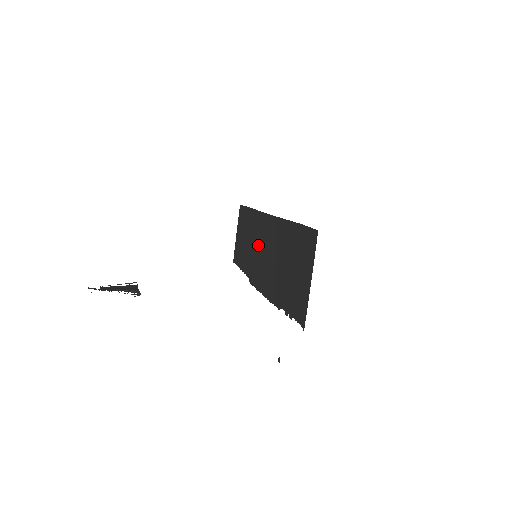
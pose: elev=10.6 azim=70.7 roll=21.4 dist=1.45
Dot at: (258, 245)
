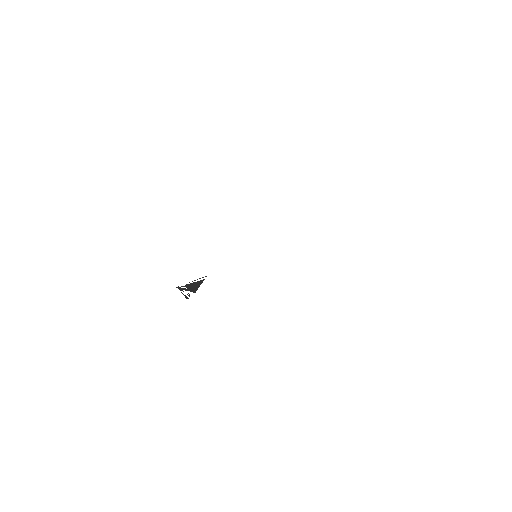
Dot at: occluded
